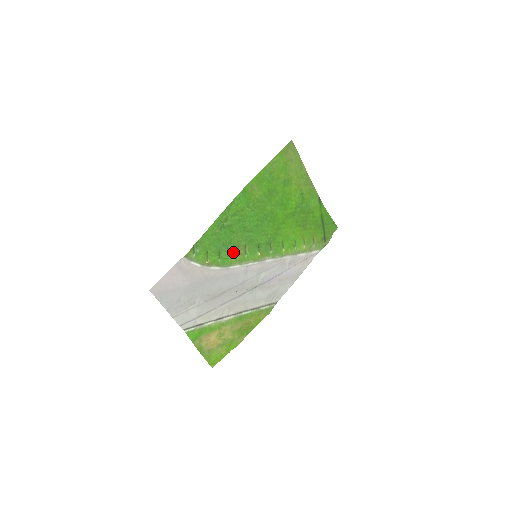
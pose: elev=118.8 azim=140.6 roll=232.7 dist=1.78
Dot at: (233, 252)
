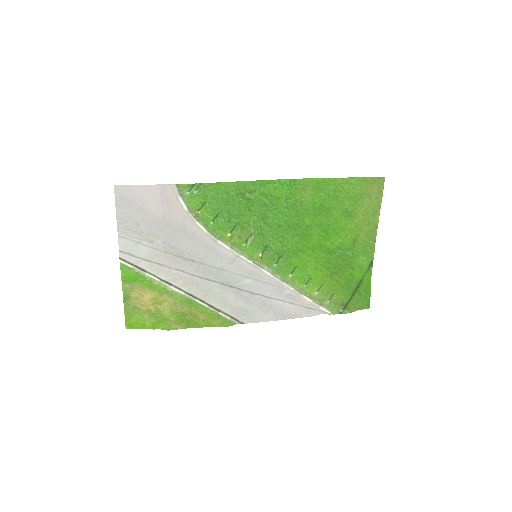
Dot at: (233, 228)
